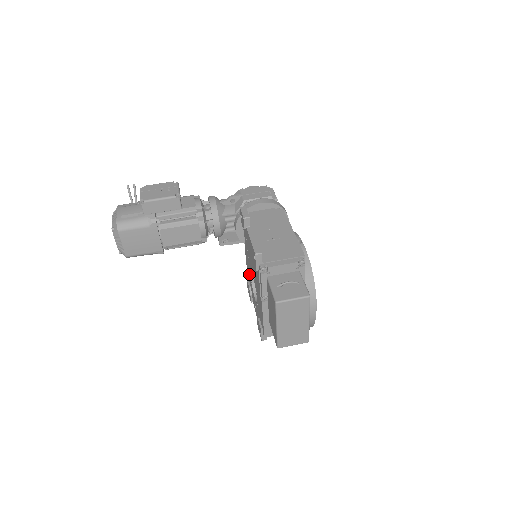
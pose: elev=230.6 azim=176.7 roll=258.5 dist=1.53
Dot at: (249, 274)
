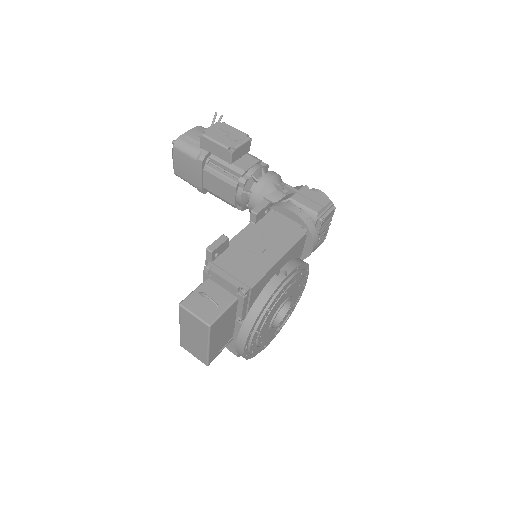
Dot at: occluded
